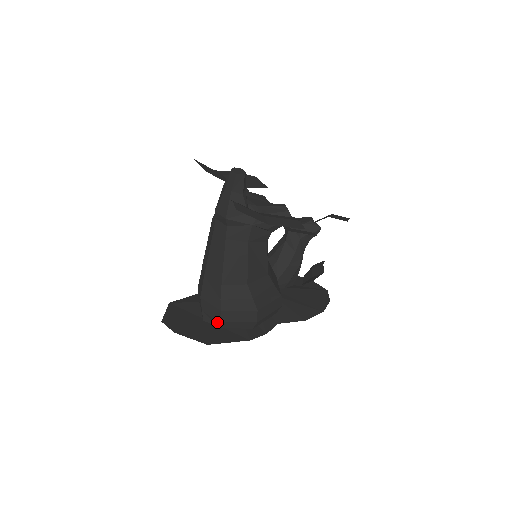
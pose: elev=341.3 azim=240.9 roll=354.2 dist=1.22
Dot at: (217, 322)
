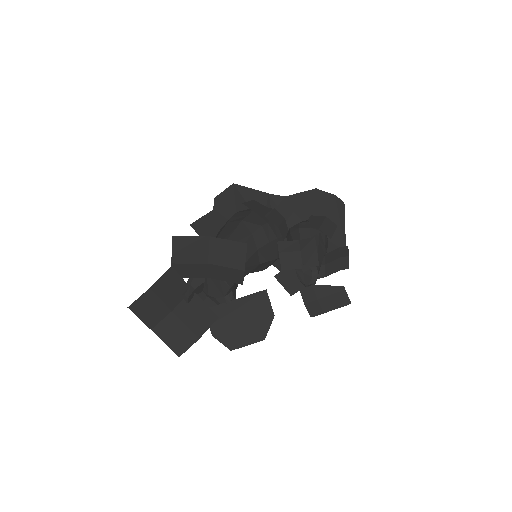
Dot at: occluded
